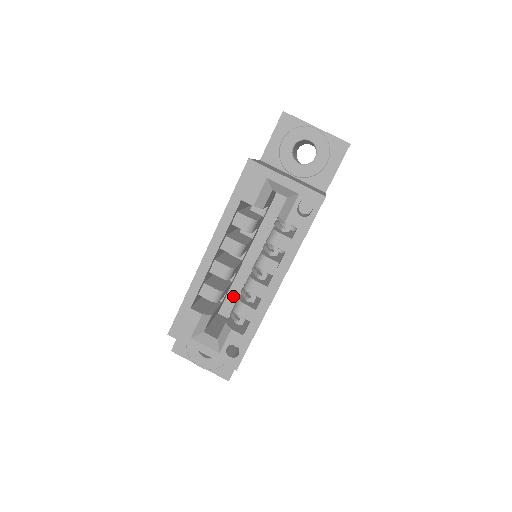
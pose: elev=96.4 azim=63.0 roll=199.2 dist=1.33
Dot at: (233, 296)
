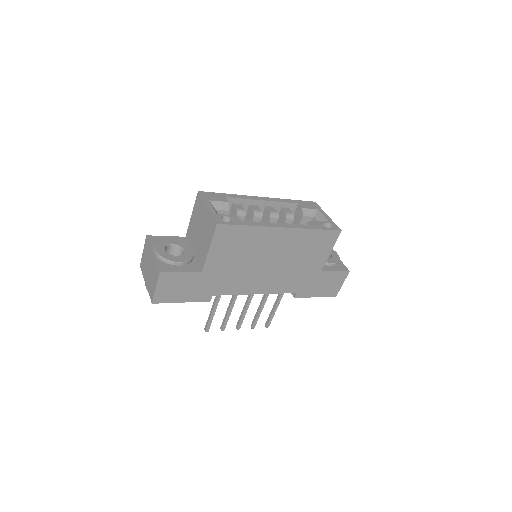
Dot at: occluded
